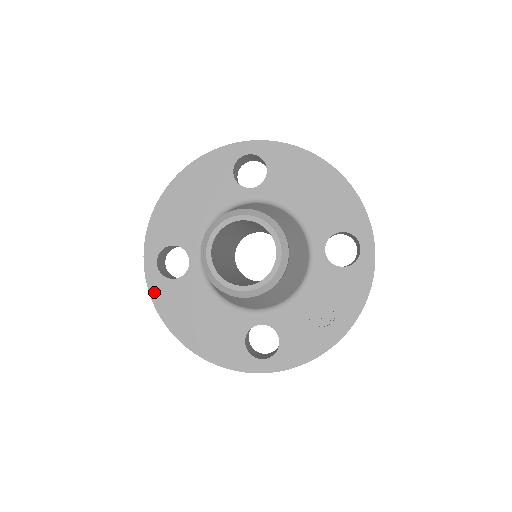
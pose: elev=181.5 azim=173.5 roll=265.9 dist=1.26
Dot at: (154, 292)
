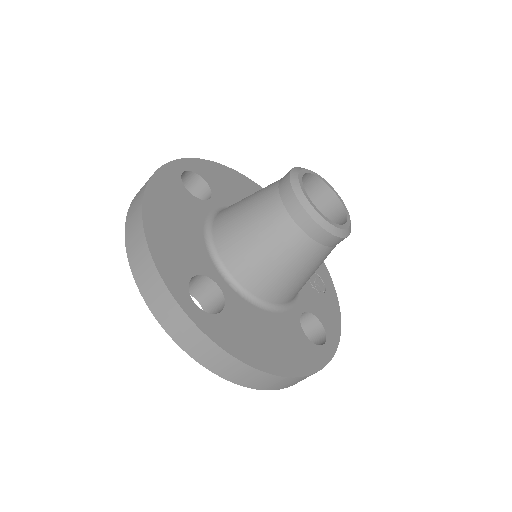
Dot at: (217, 338)
